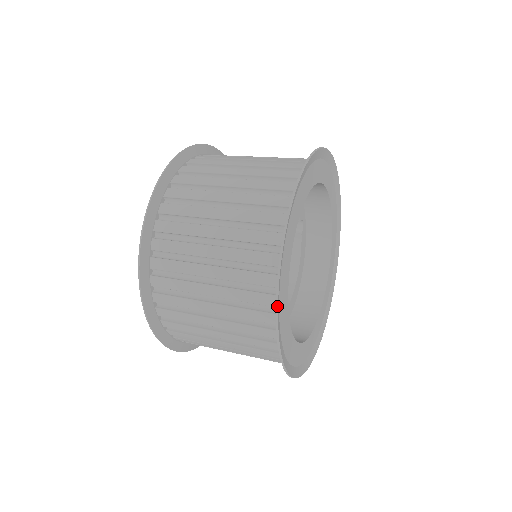
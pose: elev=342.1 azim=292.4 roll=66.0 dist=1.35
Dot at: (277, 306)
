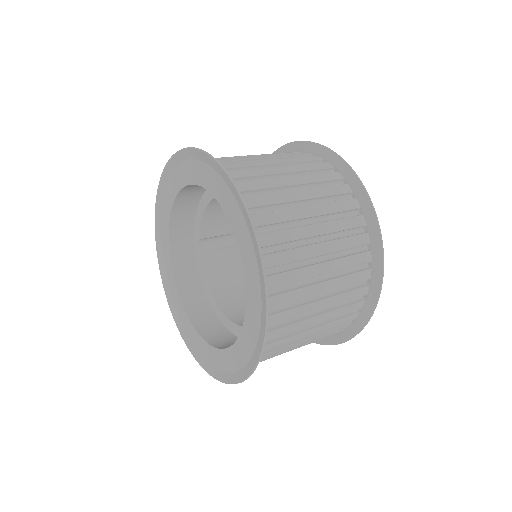
Dot at: (381, 235)
